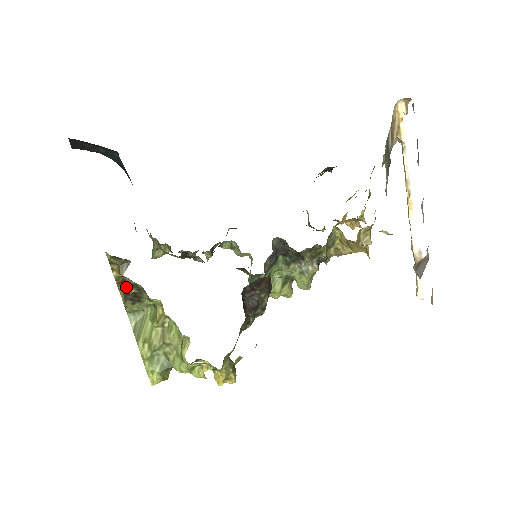
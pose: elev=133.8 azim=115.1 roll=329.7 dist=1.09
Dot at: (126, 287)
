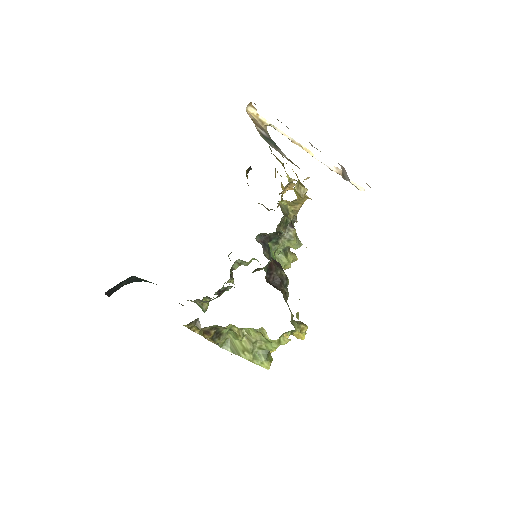
Dot at: (208, 333)
